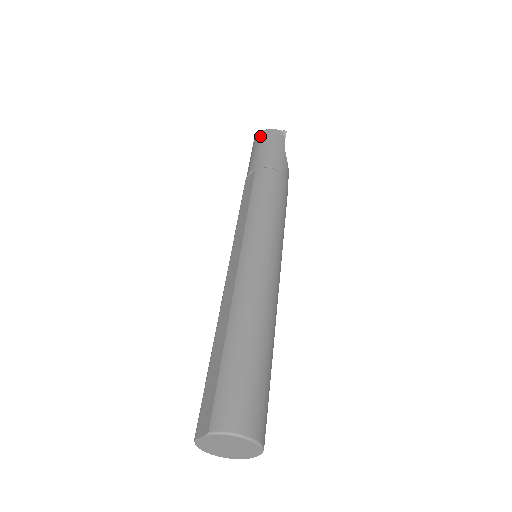
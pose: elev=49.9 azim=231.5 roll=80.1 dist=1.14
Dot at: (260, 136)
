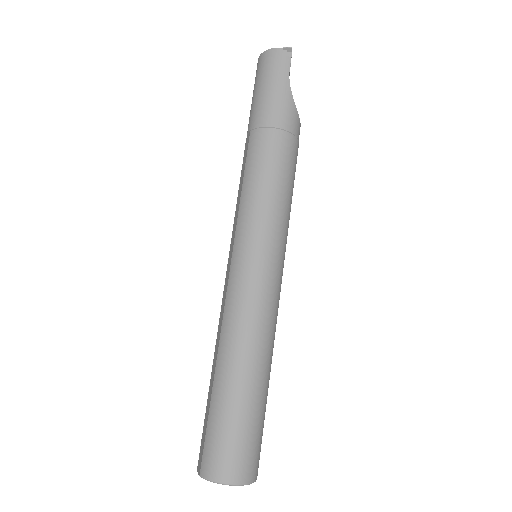
Dot at: (259, 64)
